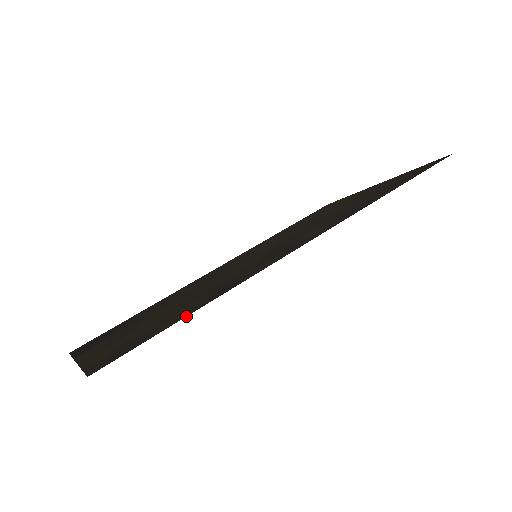
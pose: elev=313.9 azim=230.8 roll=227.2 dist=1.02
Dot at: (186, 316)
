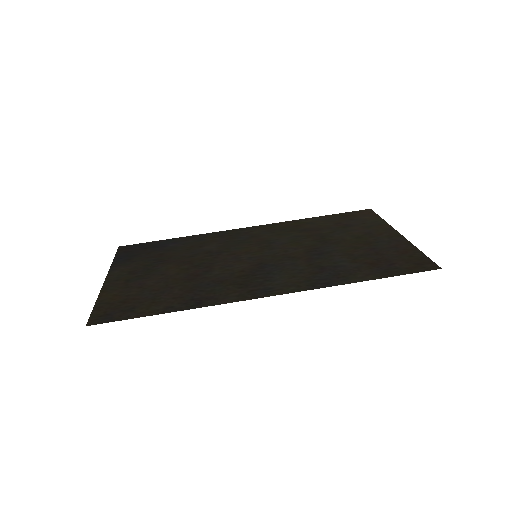
Dot at: occluded
